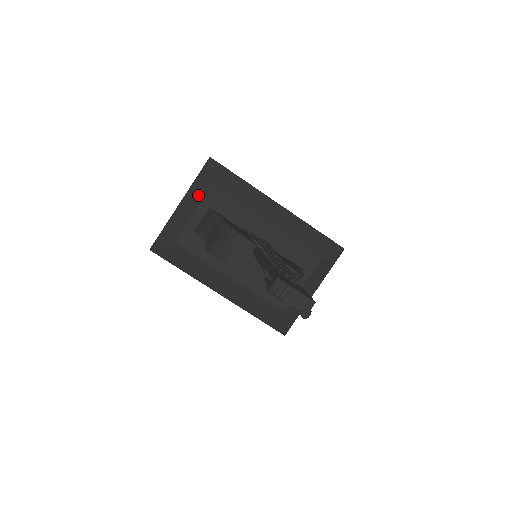
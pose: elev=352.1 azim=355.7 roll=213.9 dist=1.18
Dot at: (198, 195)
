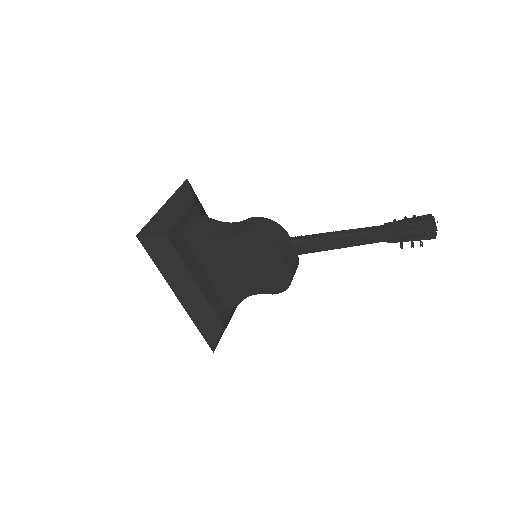
Dot at: (183, 203)
